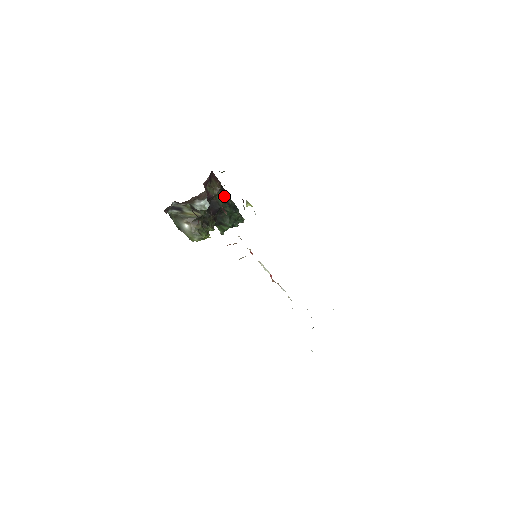
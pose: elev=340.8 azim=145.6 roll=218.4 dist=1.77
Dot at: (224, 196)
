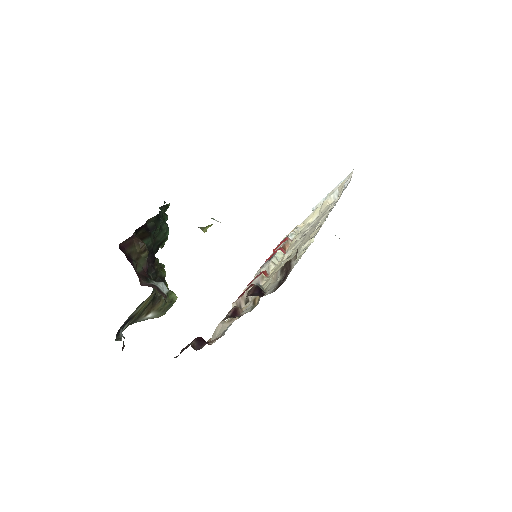
Dot at: (143, 231)
